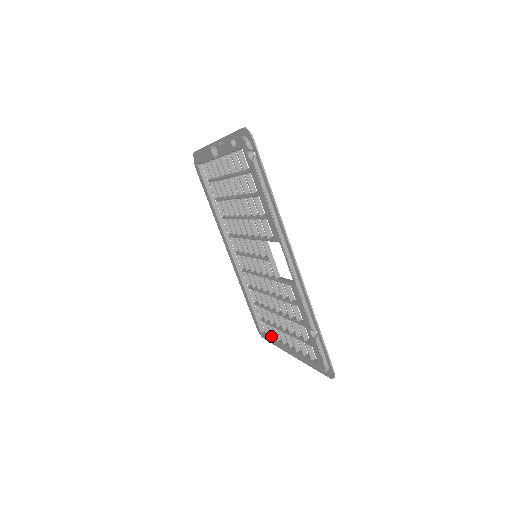
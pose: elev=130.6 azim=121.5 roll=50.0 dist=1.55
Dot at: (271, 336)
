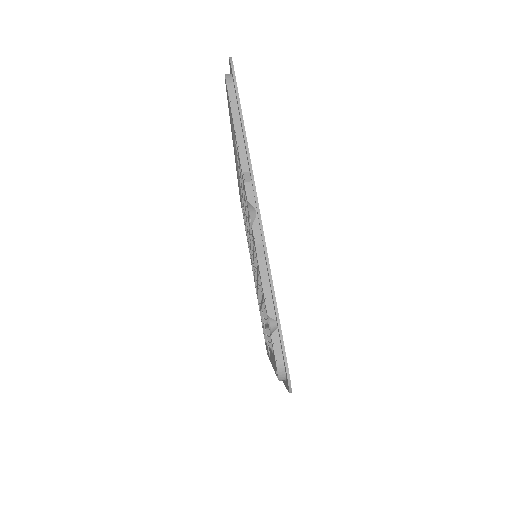
Dot at: occluded
